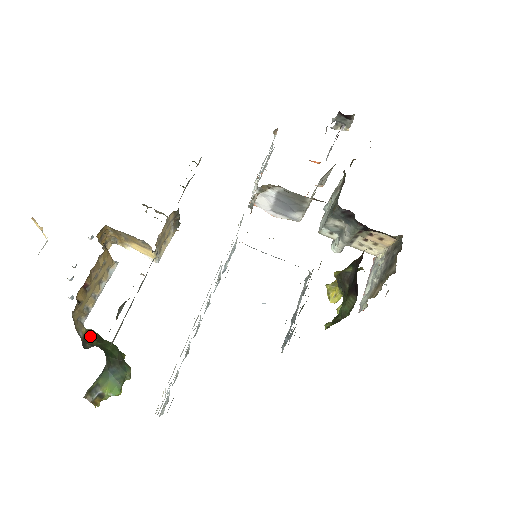
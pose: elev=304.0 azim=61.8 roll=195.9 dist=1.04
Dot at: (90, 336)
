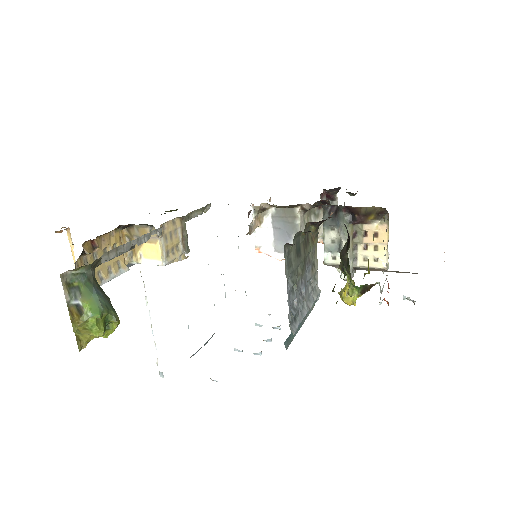
Dot at: occluded
